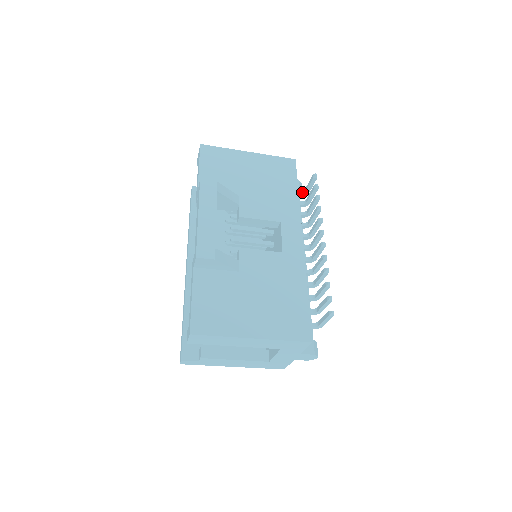
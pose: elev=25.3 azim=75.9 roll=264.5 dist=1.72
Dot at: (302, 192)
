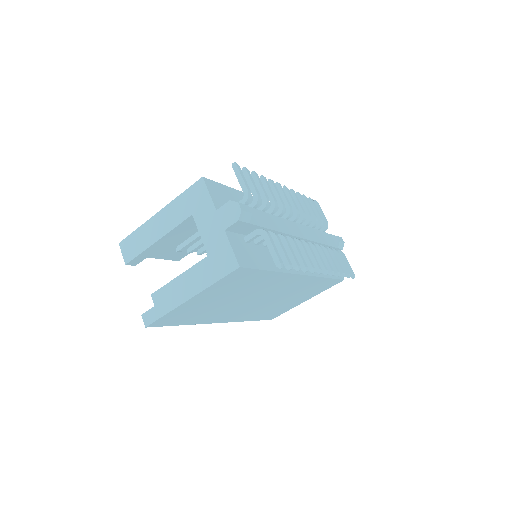
Dot at: (323, 227)
